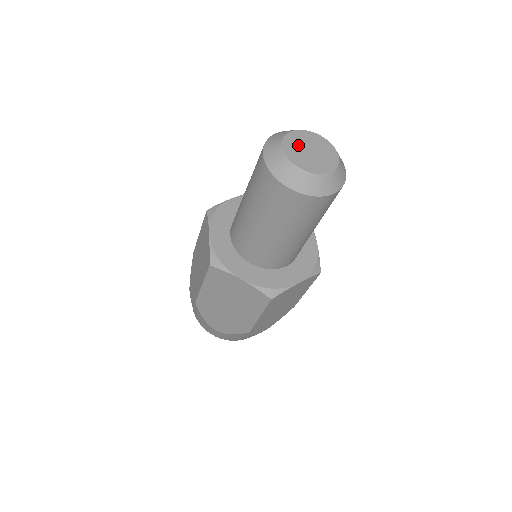
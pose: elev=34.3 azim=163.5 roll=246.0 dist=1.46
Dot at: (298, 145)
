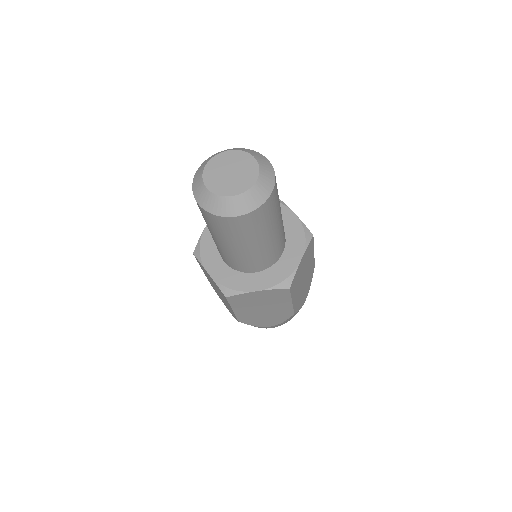
Dot at: (222, 165)
